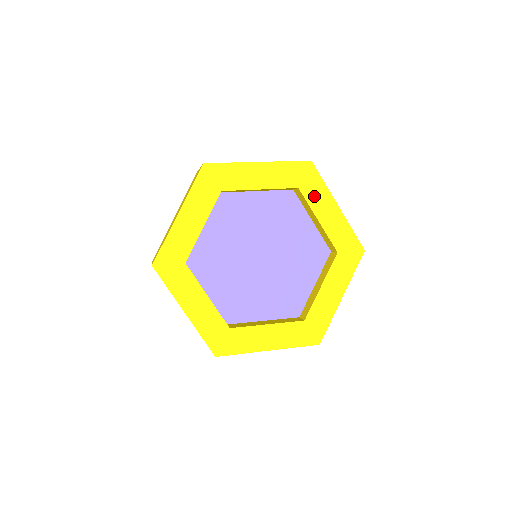
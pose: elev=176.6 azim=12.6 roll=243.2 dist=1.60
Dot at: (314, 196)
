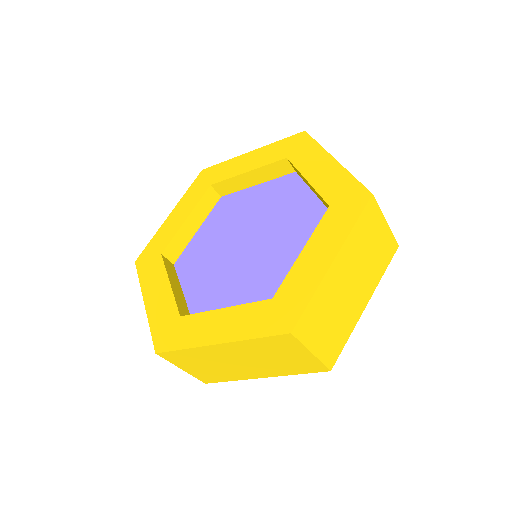
Dot at: (226, 173)
